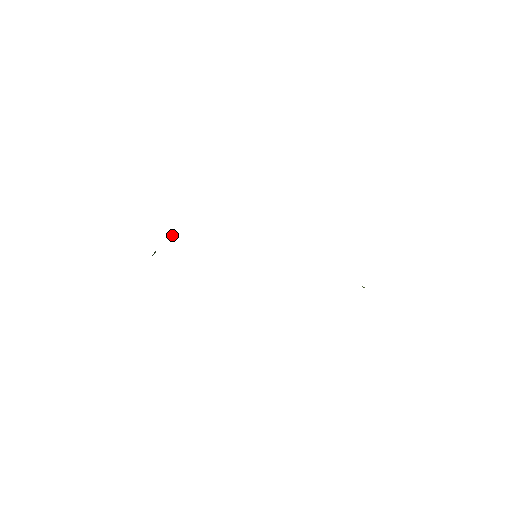
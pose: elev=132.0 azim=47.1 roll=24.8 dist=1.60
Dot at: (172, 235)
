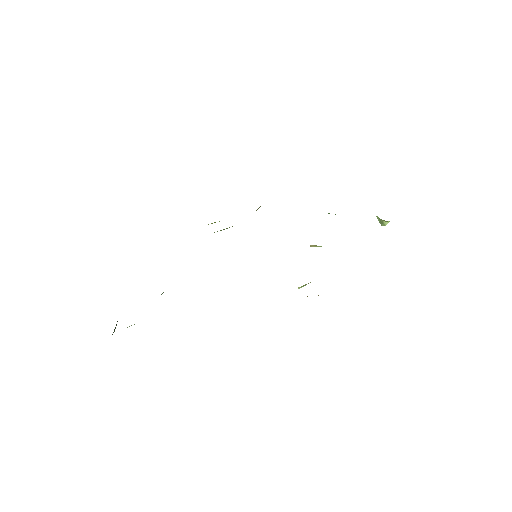
Dot at: occluded
